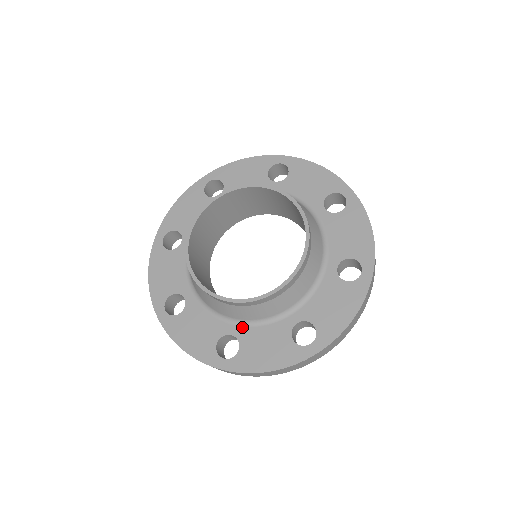
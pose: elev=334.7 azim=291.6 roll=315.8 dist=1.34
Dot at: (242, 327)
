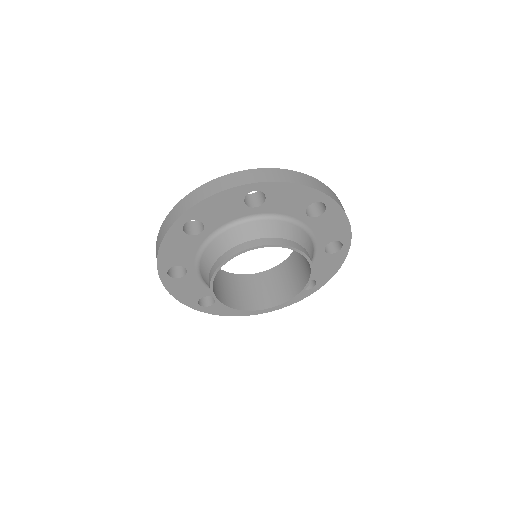
Dot at: occluded
